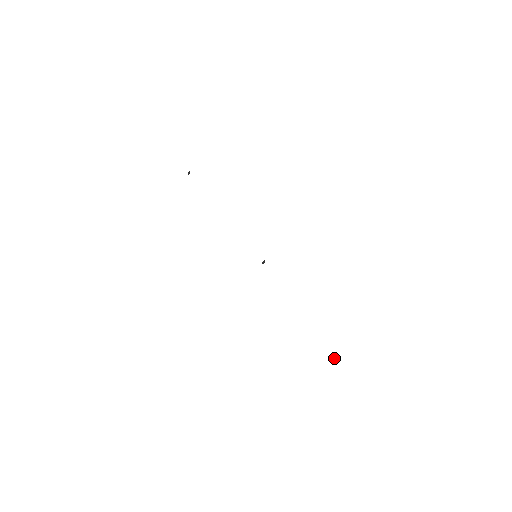
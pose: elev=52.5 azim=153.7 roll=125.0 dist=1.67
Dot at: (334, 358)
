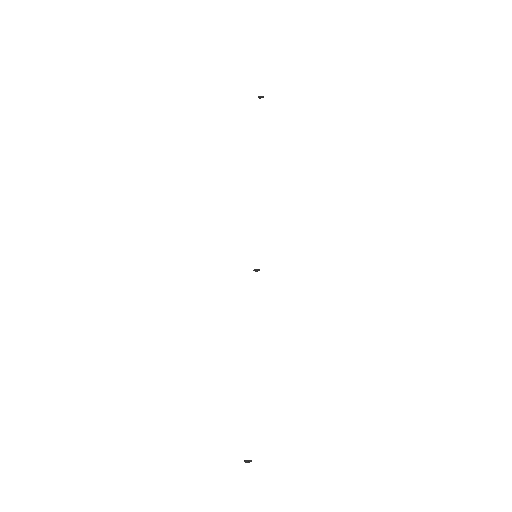
Dot at: occluded
